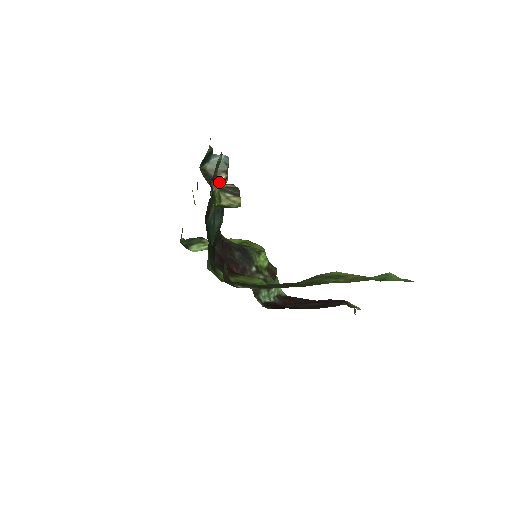
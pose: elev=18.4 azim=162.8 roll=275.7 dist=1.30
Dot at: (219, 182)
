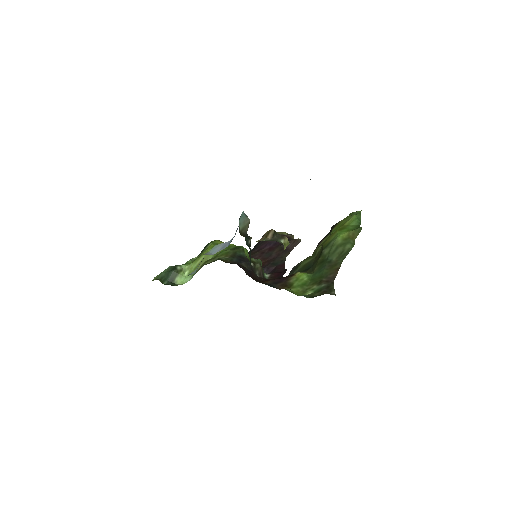
Dot at: occluded
